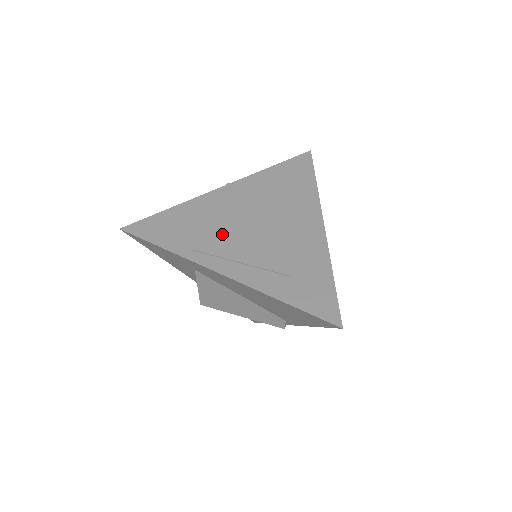
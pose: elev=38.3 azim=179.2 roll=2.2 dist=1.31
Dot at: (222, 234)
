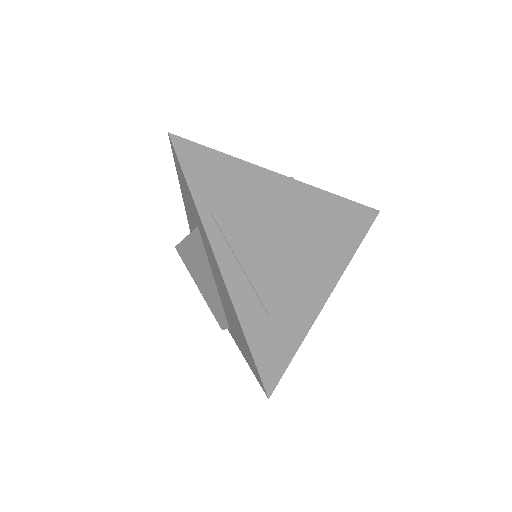
Dot at: (248, 223)
